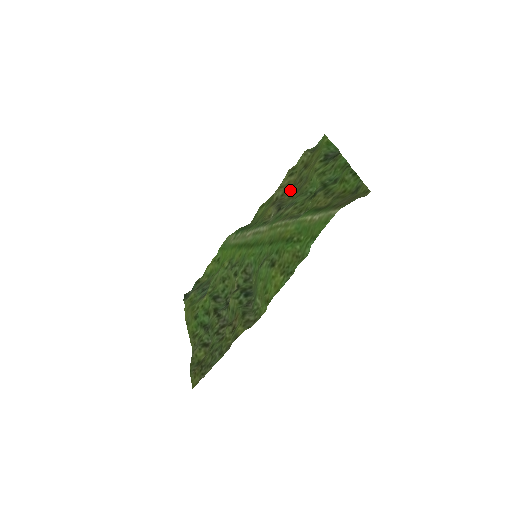
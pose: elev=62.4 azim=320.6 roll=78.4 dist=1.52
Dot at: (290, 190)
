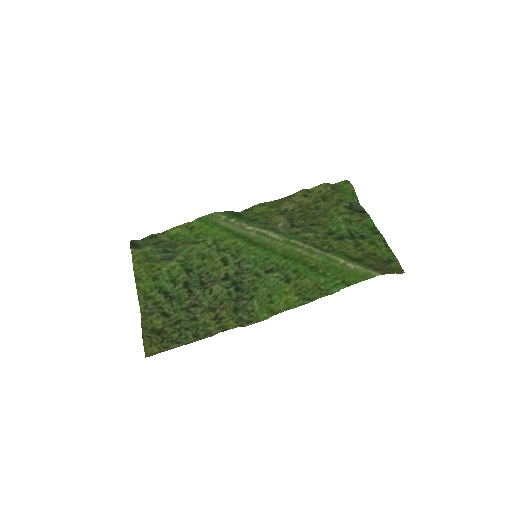
Dot at: (301, 210)
